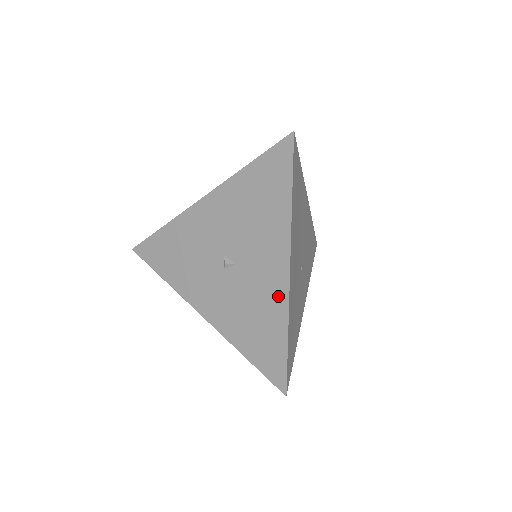
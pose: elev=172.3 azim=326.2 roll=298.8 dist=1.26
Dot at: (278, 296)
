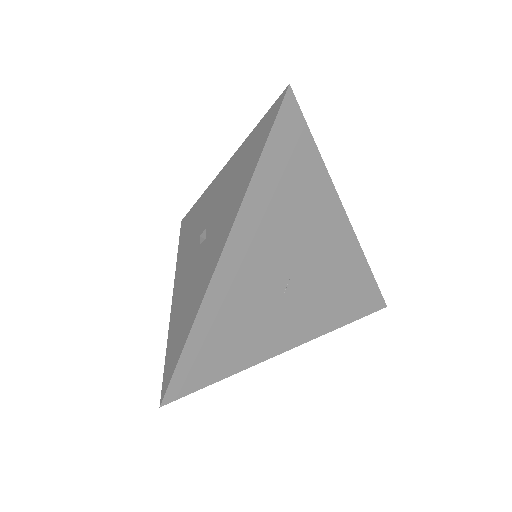
Dot at: (206, 279)
